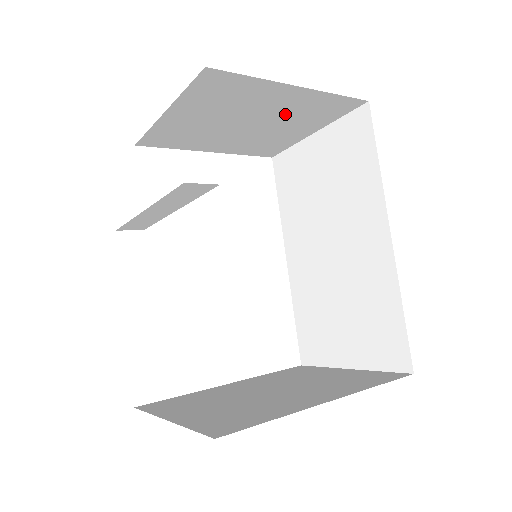
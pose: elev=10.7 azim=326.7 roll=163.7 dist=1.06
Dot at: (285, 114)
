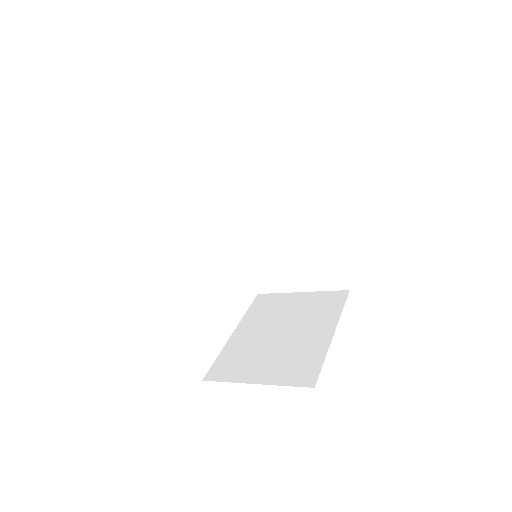
Dot at: occluded
